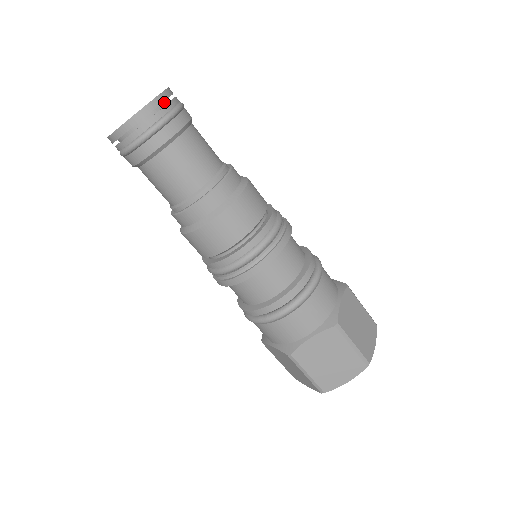
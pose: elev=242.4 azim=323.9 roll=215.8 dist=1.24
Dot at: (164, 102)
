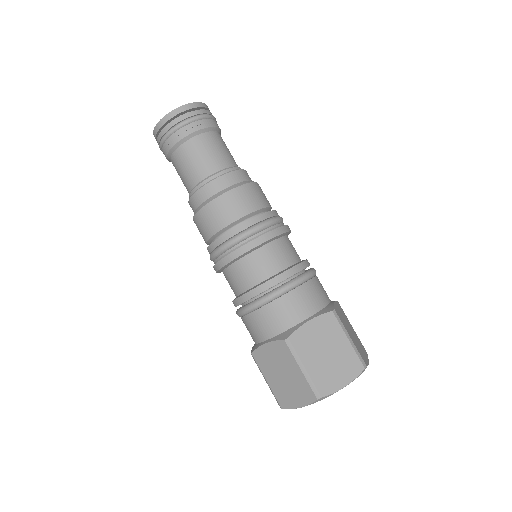
Dot at: (186, 113)
